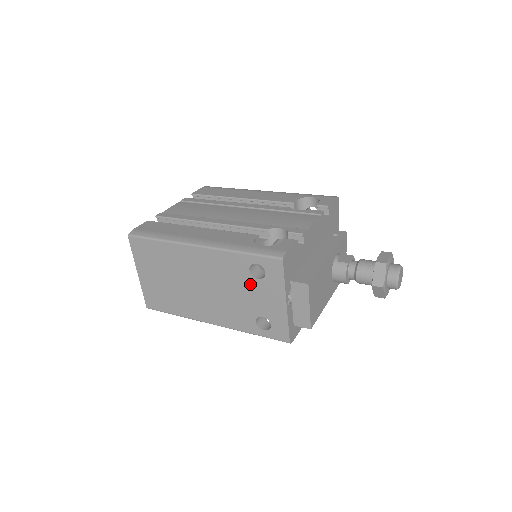
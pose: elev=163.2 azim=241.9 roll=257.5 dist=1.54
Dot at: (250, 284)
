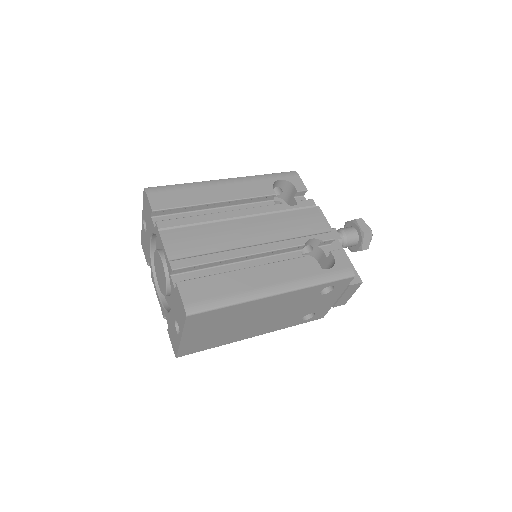
Dot at: (314, 300)
